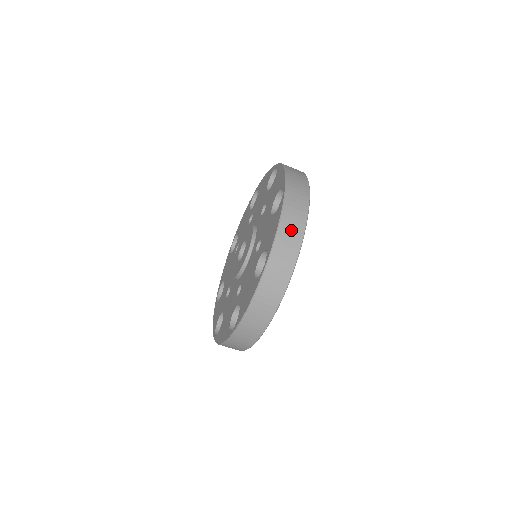
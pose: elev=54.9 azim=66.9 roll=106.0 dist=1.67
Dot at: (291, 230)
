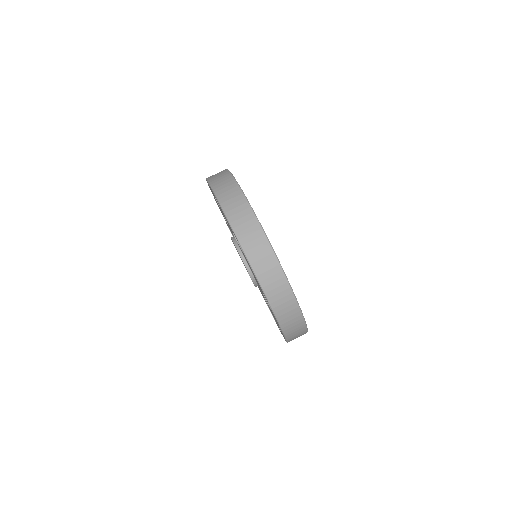
Dot at: (230, 197)
